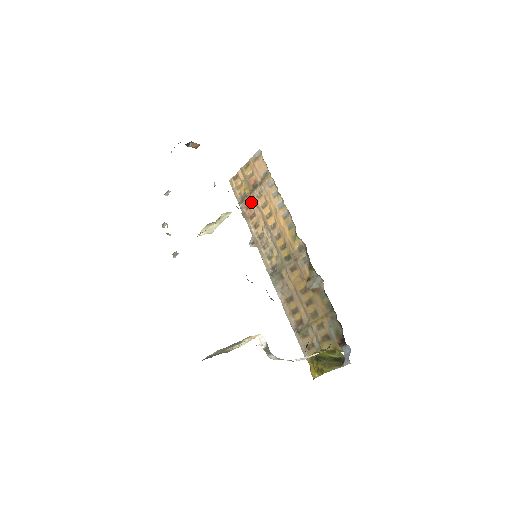
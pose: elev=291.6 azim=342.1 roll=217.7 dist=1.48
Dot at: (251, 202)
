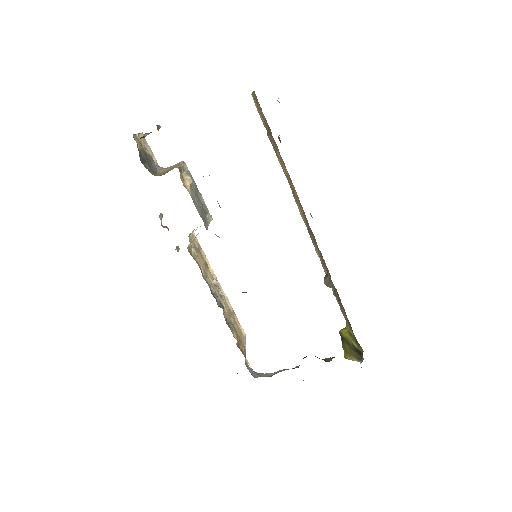
Dot at: occluded
